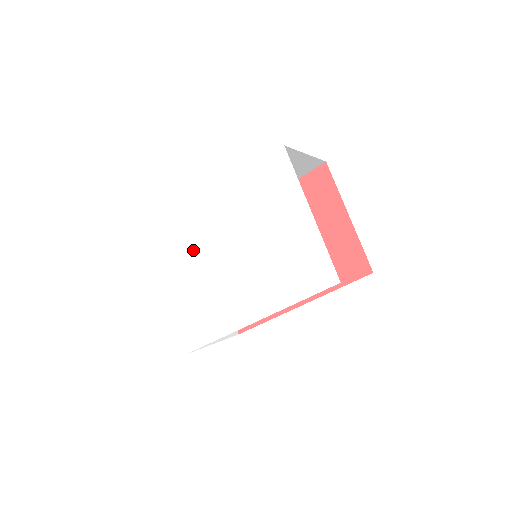
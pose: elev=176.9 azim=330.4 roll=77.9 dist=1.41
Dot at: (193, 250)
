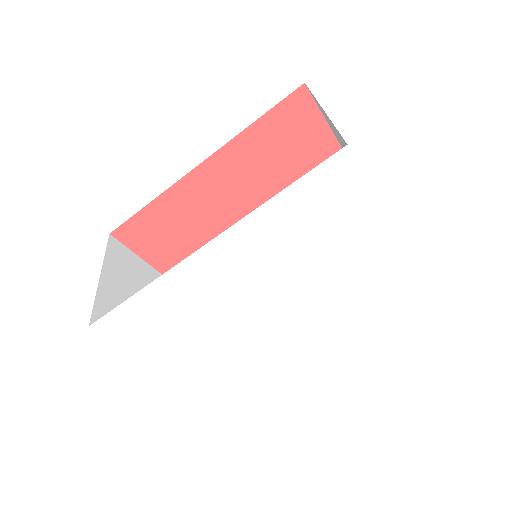
Dot at: (199, 310)
